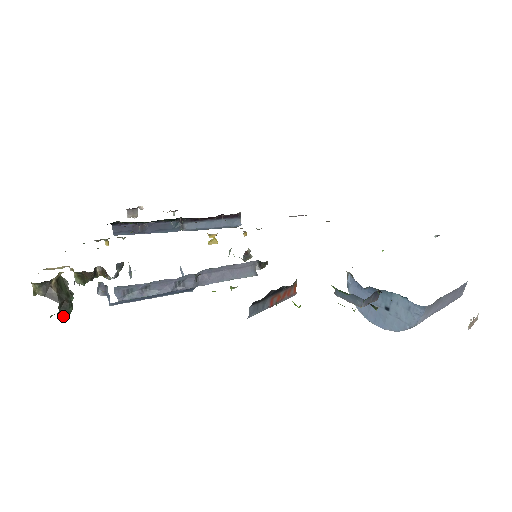
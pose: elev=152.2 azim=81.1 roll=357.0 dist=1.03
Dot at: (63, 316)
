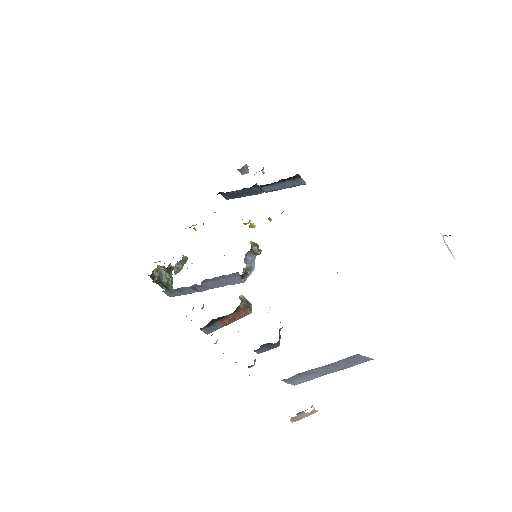
Dot at: occluded
